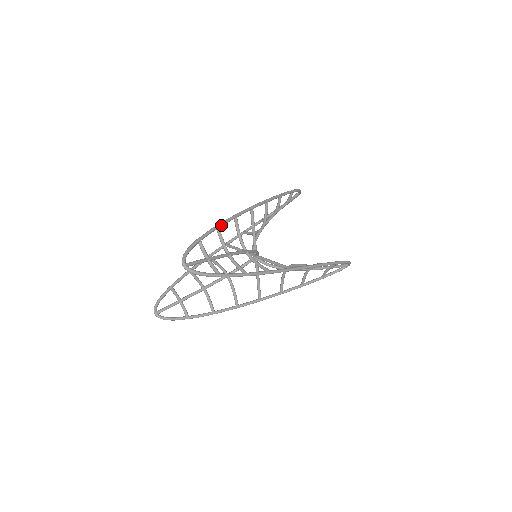
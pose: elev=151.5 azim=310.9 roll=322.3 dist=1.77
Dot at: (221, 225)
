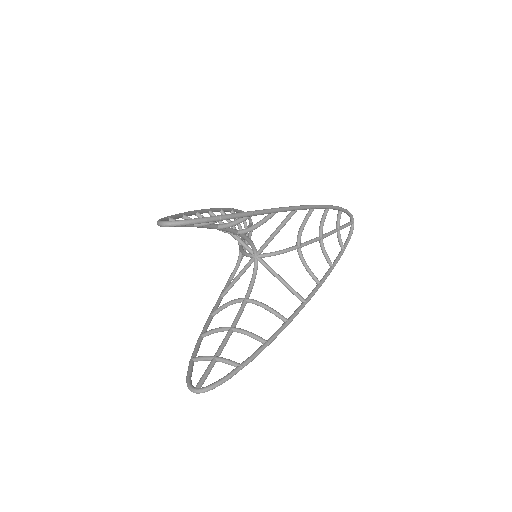
Dot at: (184, 213)
